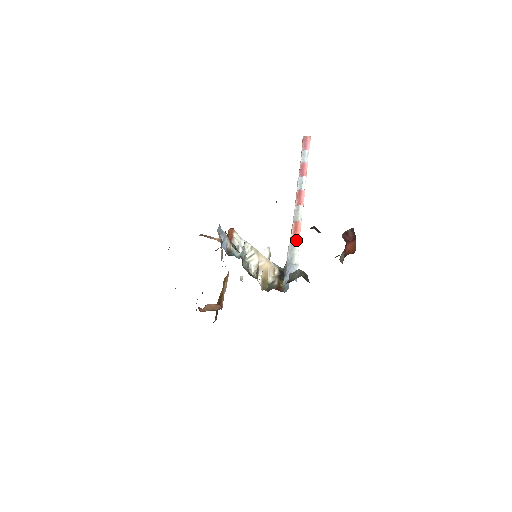
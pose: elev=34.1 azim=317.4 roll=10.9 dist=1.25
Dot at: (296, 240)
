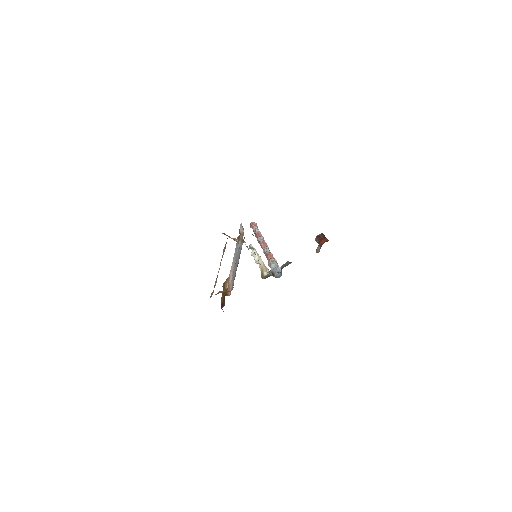
Dot at: occluded
